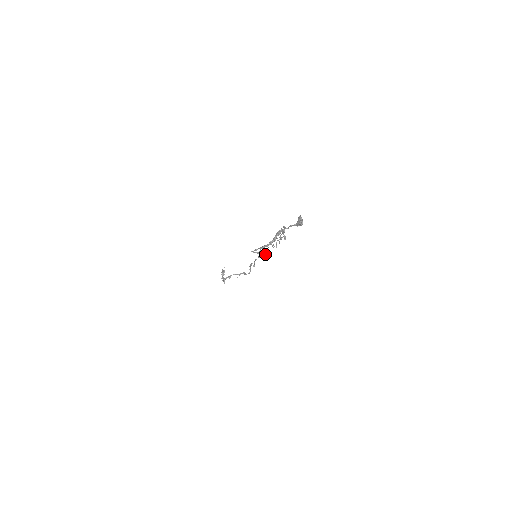
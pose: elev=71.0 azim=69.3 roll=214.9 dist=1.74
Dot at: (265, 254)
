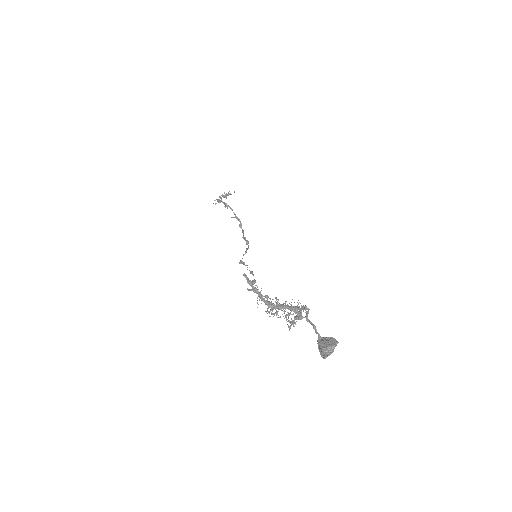
Dot at: occluded
